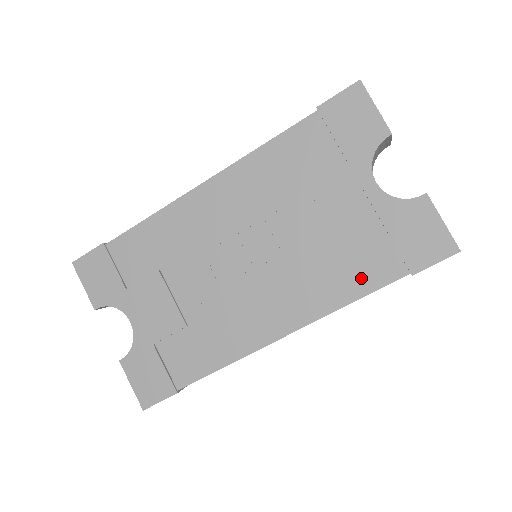
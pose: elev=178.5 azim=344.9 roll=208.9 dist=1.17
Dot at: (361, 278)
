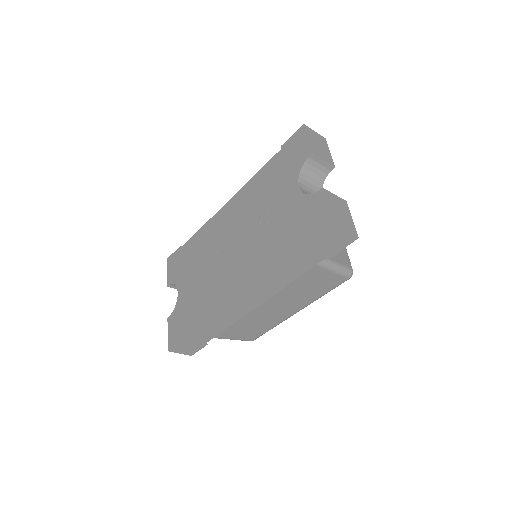
Dot at: (280, 253)
